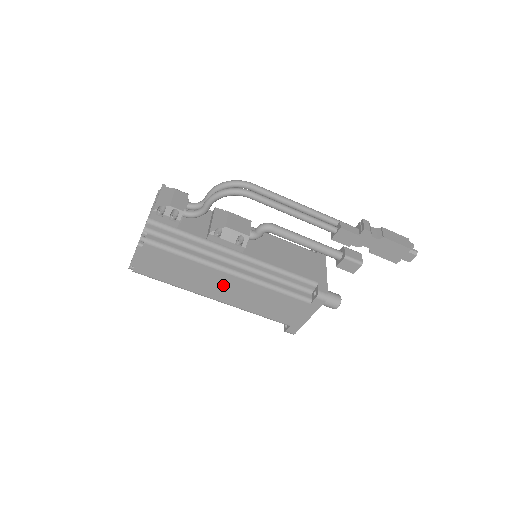
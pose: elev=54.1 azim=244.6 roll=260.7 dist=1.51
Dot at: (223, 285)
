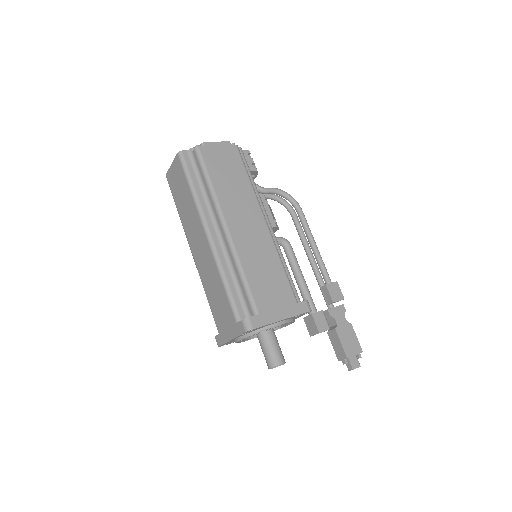
Dot at: (249, 221)
